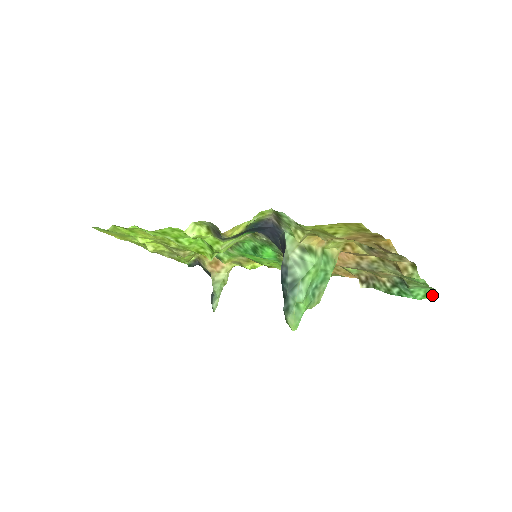
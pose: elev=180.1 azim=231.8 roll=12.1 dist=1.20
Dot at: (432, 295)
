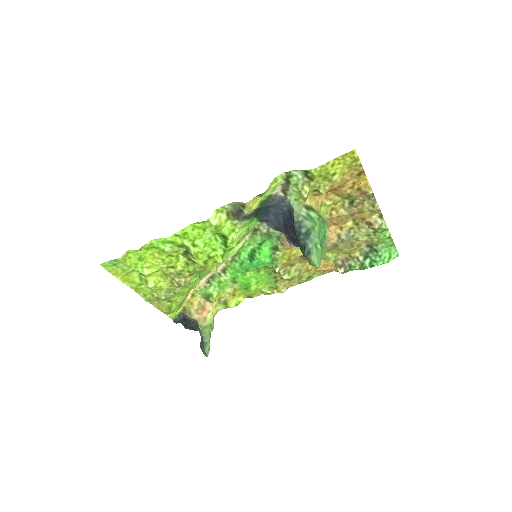
Dot at: (394, 255)
